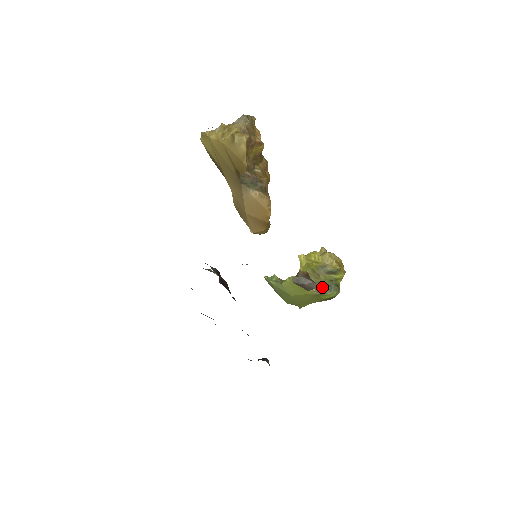
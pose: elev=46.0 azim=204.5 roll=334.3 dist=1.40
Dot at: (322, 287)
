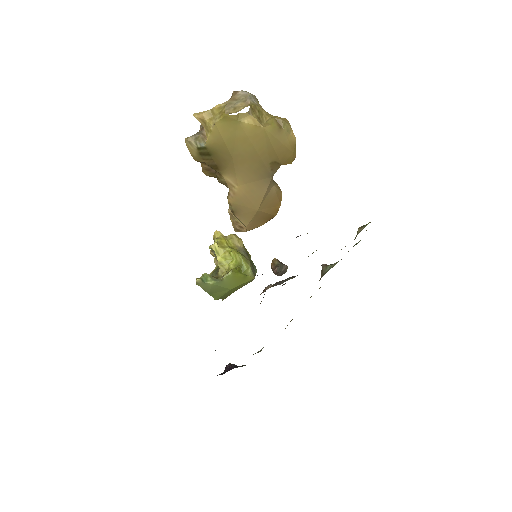
Dot at: occluded
